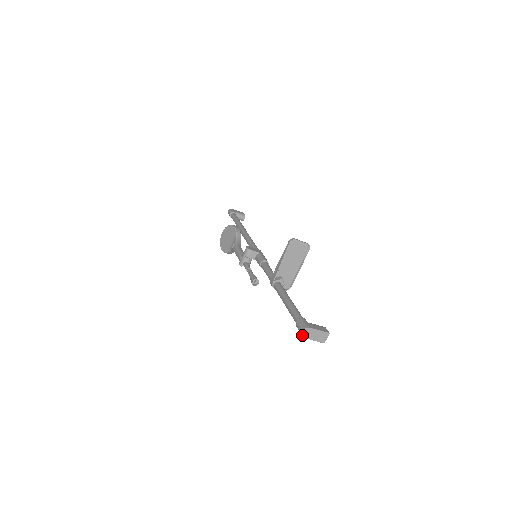
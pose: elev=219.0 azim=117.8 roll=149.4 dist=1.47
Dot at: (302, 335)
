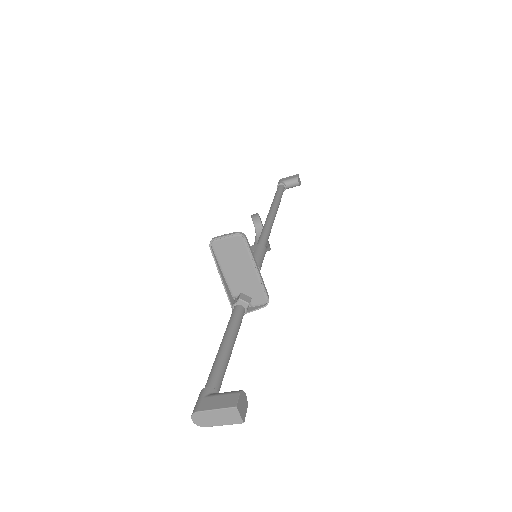
Dot at: (197, 425)
